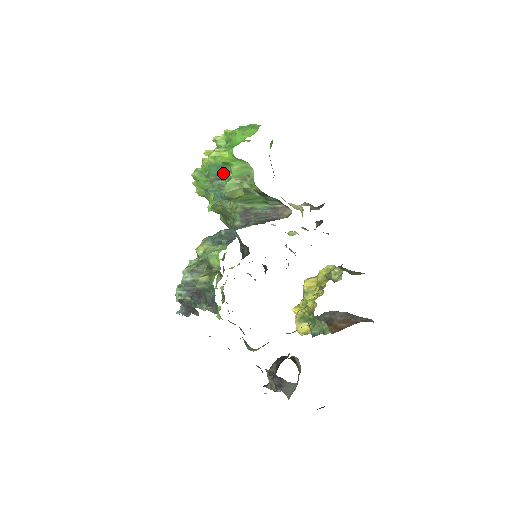
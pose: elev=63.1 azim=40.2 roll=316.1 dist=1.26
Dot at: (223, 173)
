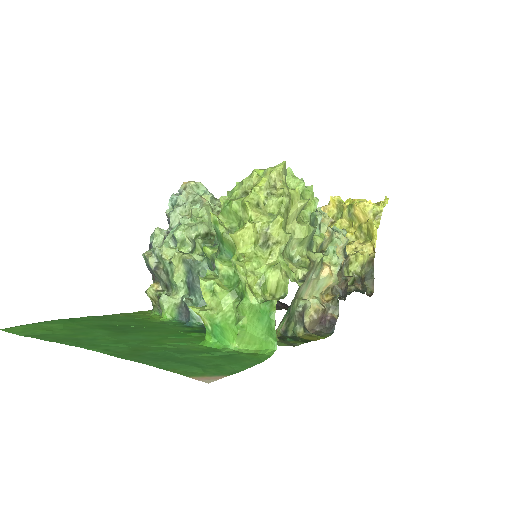
Dot at: occluded
